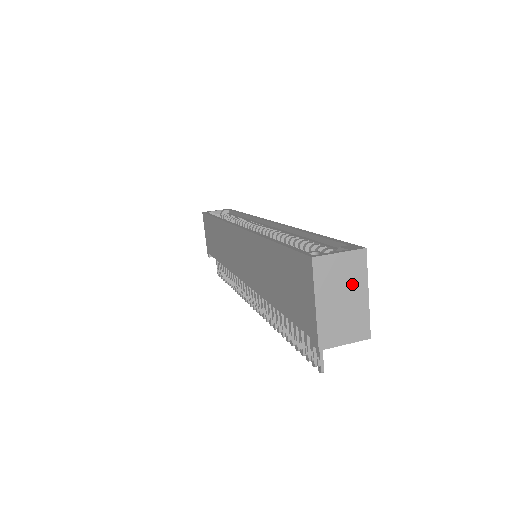
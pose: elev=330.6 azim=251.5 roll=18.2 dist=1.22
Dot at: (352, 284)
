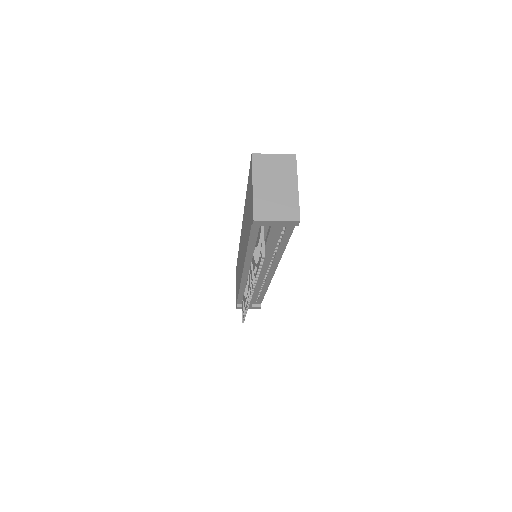
Dot at: (284, 177)
